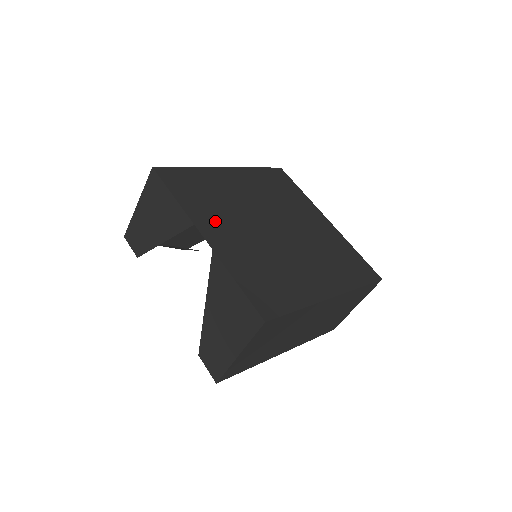
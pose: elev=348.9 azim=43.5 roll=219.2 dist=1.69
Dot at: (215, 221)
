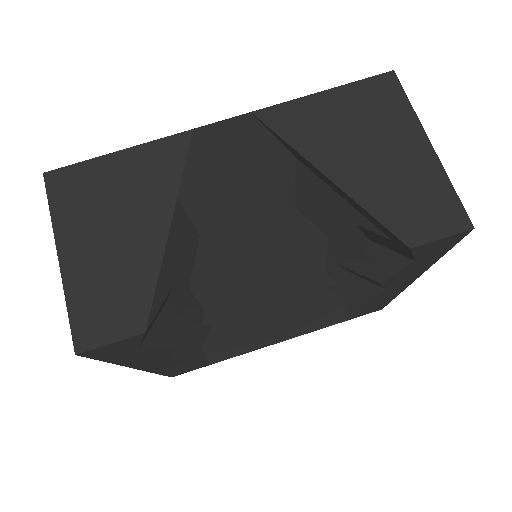
Dot at: occluded
